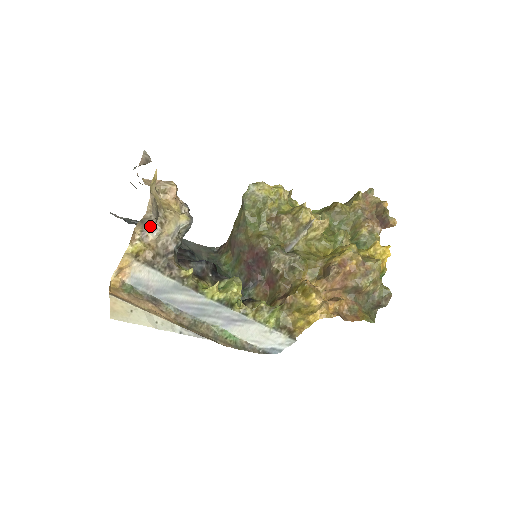
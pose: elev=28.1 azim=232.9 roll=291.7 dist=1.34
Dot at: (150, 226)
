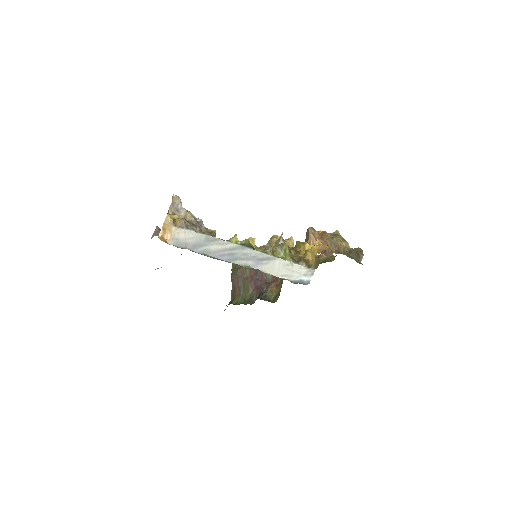
Dot at: (178, 209)
